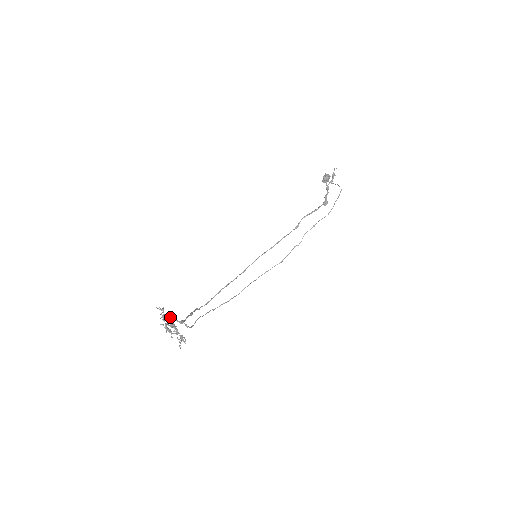
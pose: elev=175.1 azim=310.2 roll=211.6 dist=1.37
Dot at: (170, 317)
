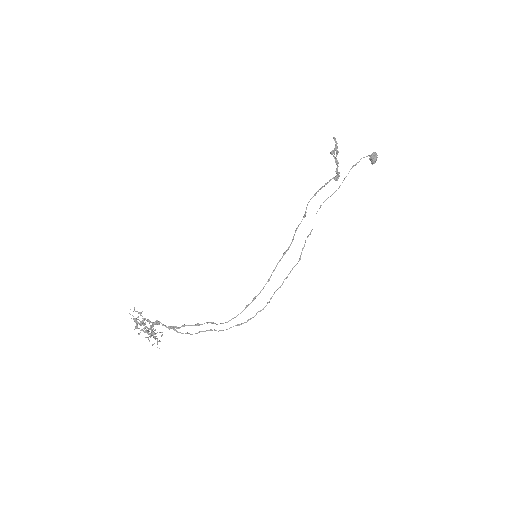
Dot at: (147, 319)
